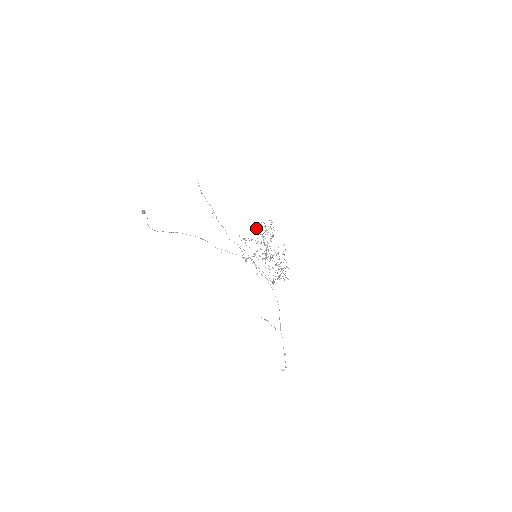
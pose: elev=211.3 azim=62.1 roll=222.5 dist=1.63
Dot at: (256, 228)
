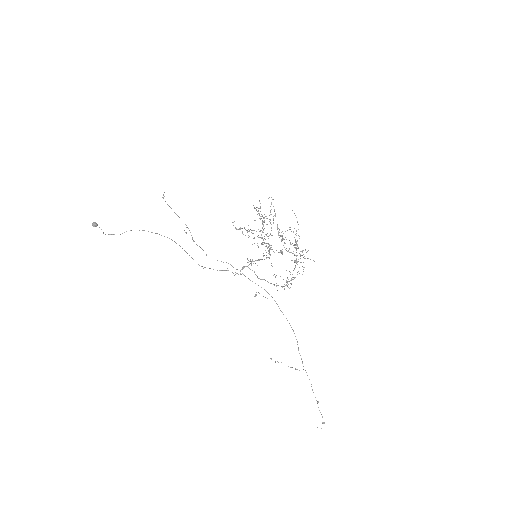
Dot at: (254, 207)
